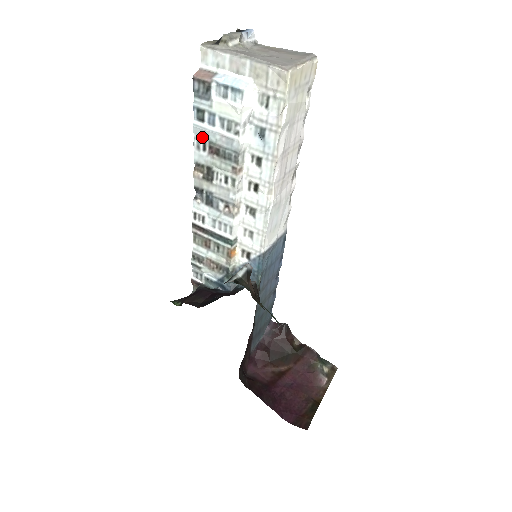
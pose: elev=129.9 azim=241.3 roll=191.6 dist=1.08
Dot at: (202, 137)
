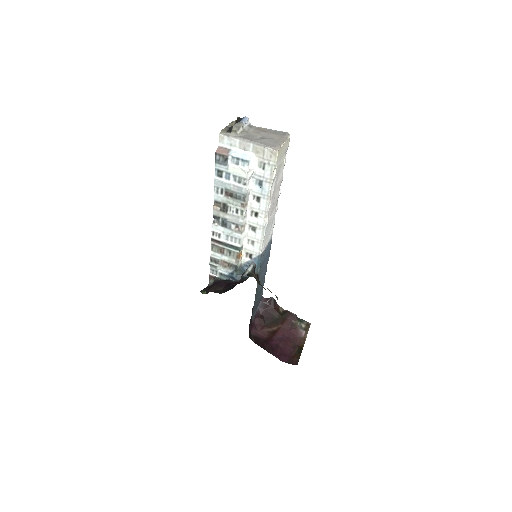
Dot at: (220, 186)
